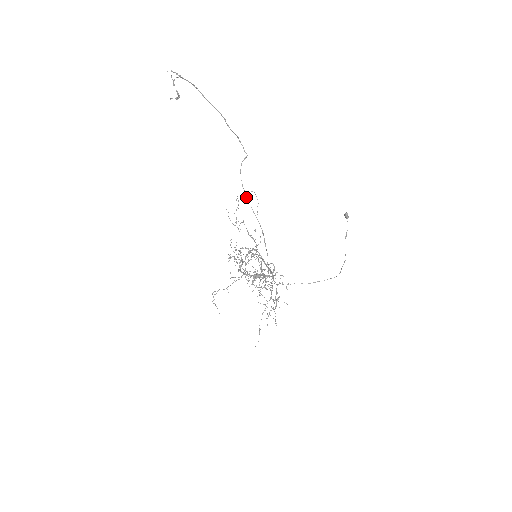
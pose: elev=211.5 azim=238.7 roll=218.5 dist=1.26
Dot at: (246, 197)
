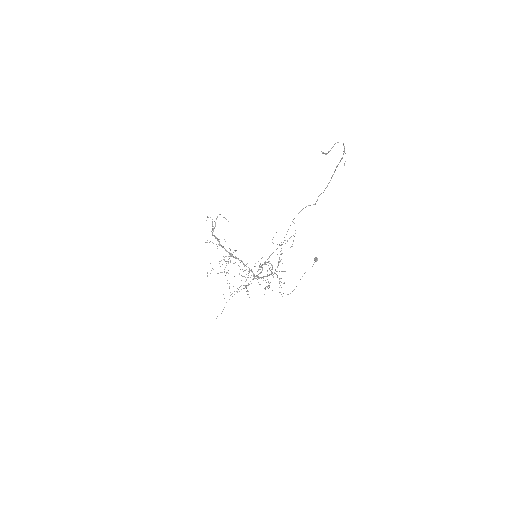
Dot at: occluded
